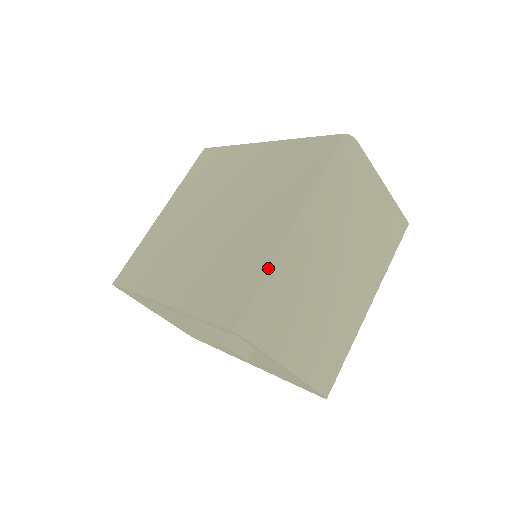
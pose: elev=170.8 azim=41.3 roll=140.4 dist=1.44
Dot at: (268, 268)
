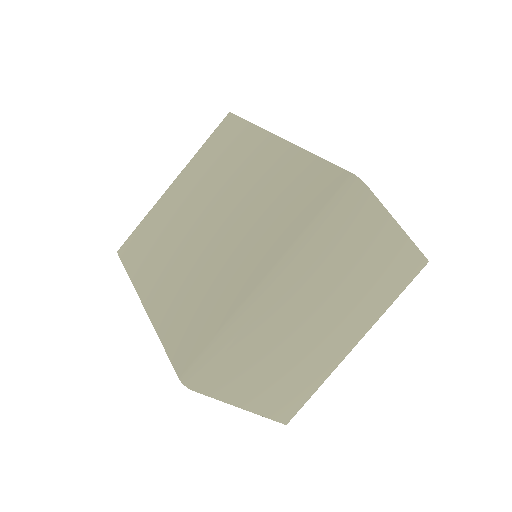
Dot at: (227, 322)
